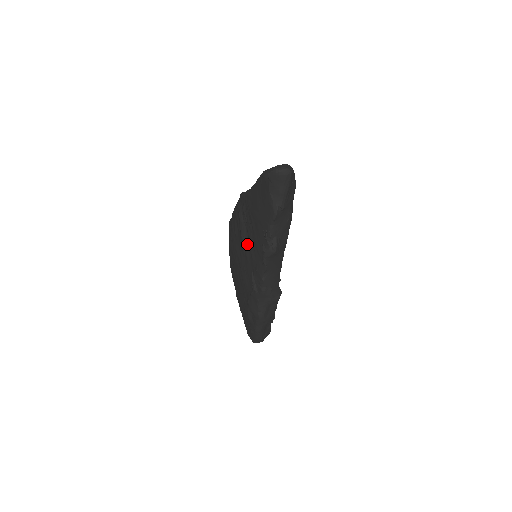
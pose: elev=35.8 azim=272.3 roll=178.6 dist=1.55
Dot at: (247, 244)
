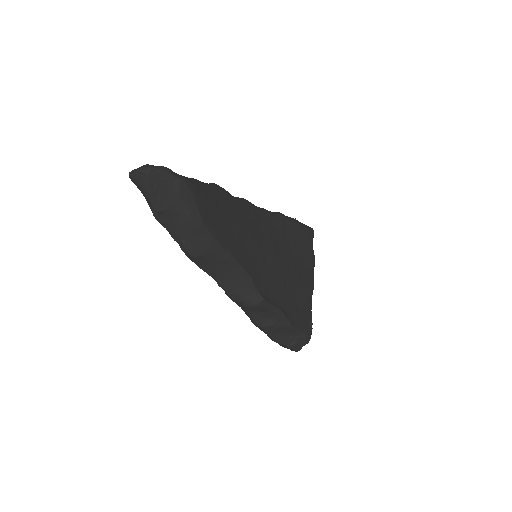
Dot at: occluded
